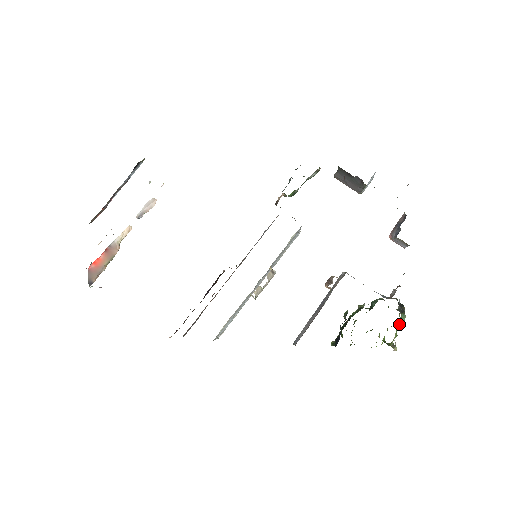
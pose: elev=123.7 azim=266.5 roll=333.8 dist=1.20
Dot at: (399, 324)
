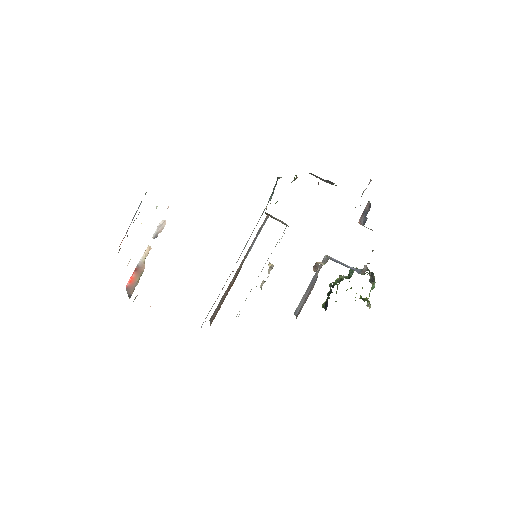
Dot at: occluded
